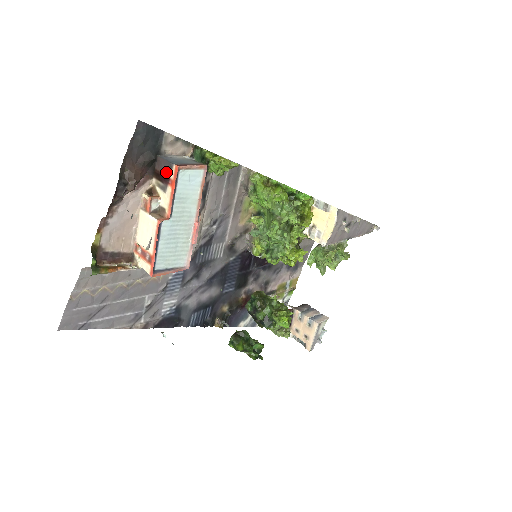
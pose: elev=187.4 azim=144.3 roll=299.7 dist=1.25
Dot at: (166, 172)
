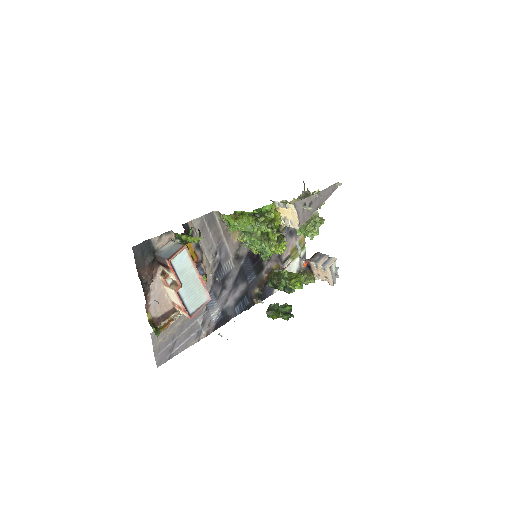
Dot at: (164, 263)
